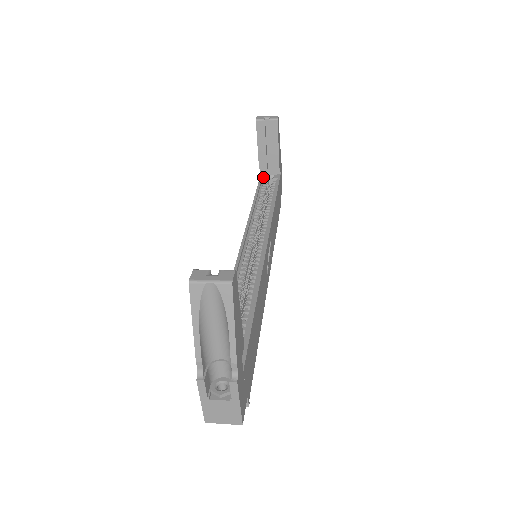
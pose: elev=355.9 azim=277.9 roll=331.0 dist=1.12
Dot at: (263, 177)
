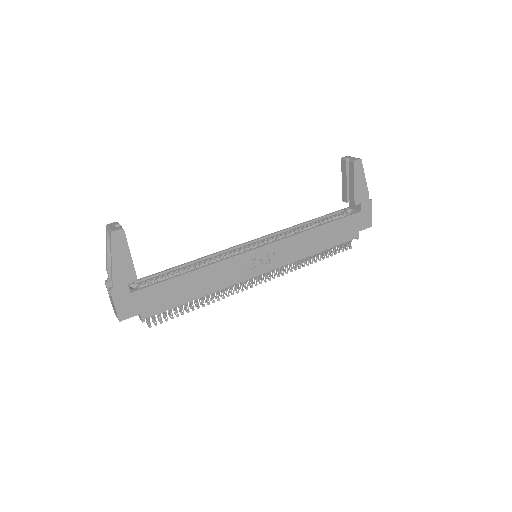
Dot at: (346, 209)
